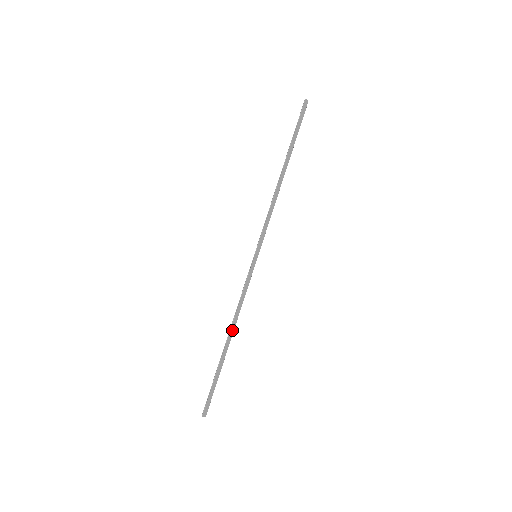
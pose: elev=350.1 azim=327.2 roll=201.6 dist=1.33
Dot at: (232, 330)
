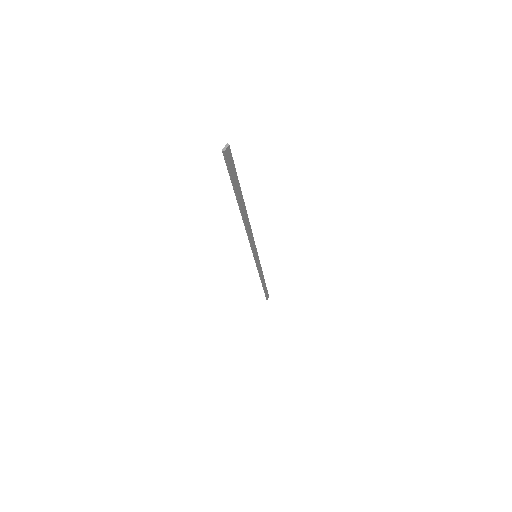
Dot at: (263, 280)
